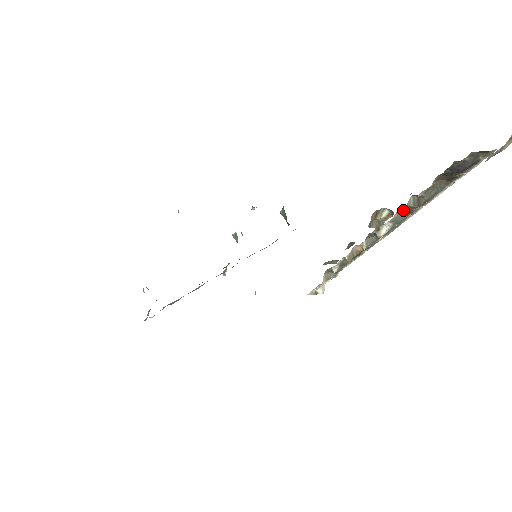
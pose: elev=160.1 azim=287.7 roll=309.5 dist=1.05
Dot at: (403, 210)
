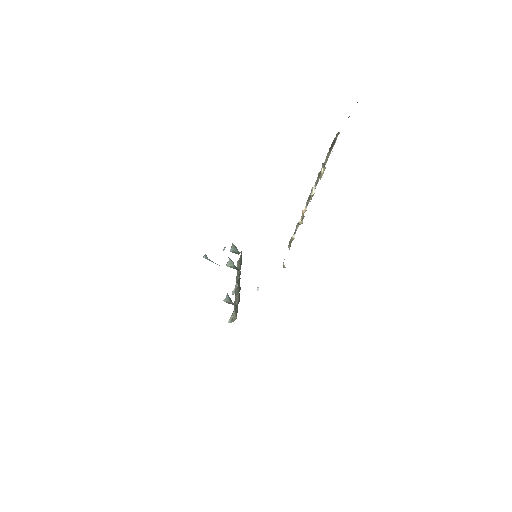
Dot at: (318, 176)
